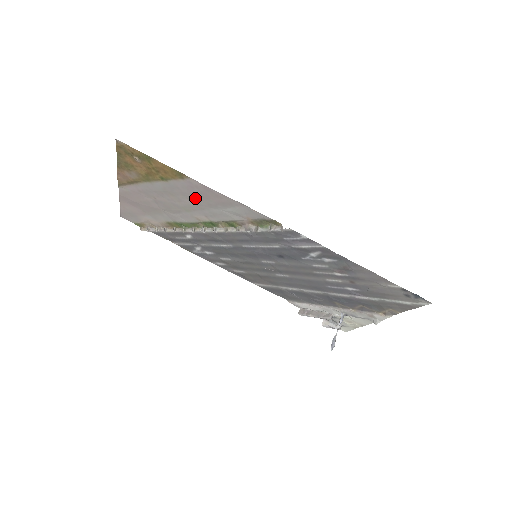
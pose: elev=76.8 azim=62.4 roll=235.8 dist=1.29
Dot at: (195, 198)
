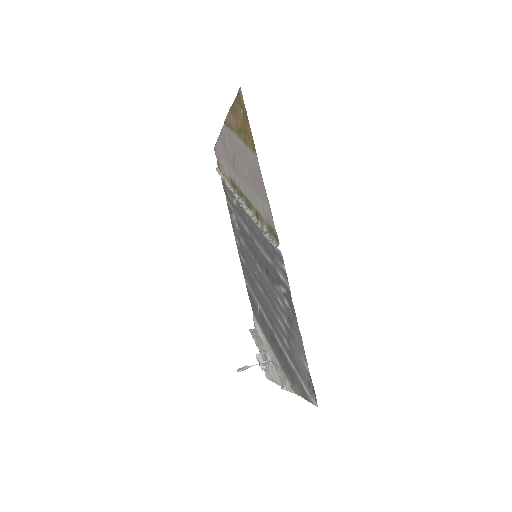
Dot at: (252, 174)
